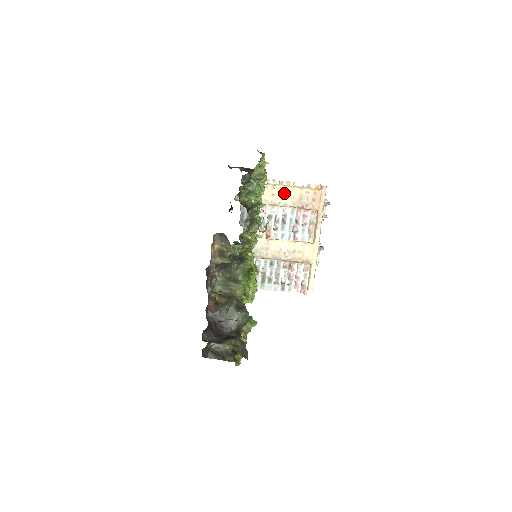
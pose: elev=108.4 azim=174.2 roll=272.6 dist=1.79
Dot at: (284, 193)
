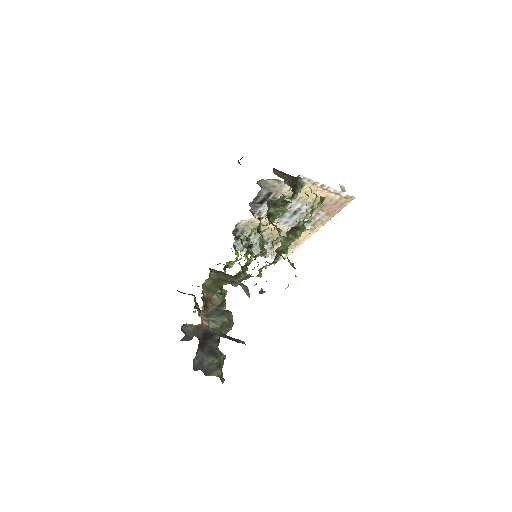
Dot at: (312, 191)
